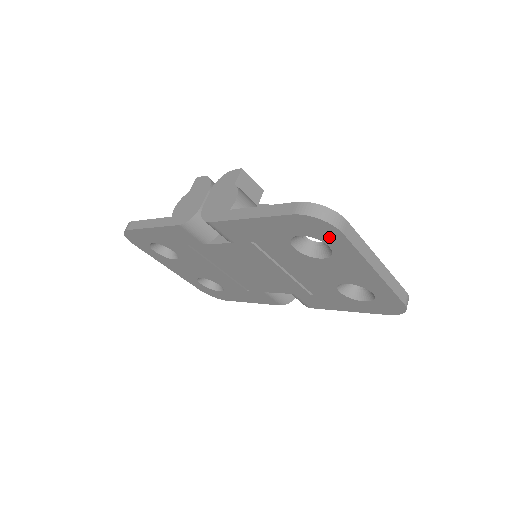
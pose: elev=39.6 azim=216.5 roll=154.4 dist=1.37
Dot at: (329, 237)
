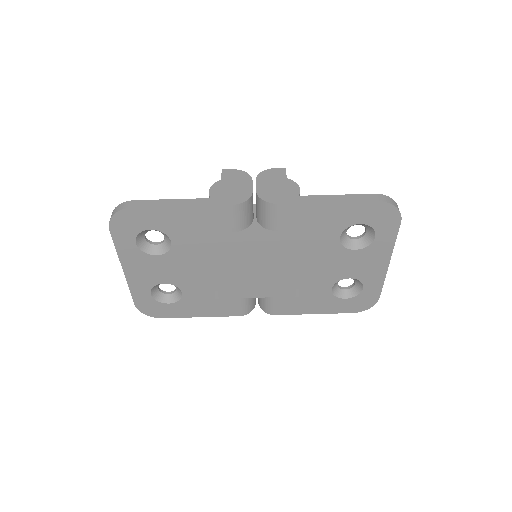
Dot at: (385, 226)
